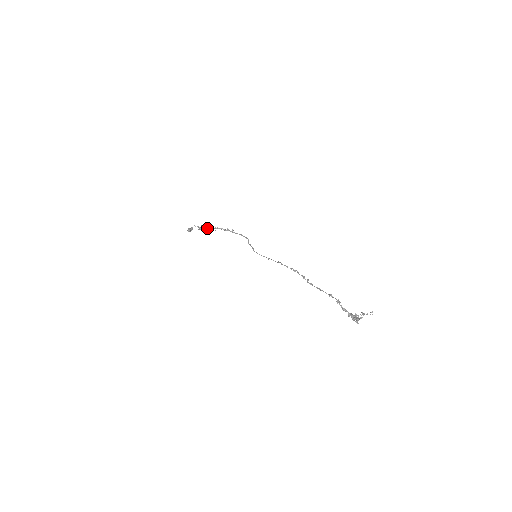
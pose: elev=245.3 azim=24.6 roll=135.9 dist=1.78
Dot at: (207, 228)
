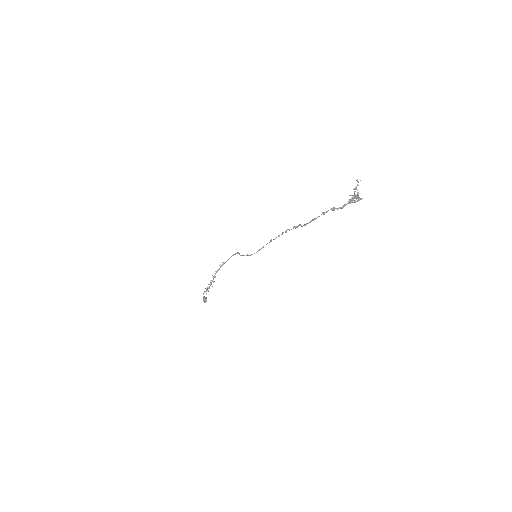
Dot at: occluded
